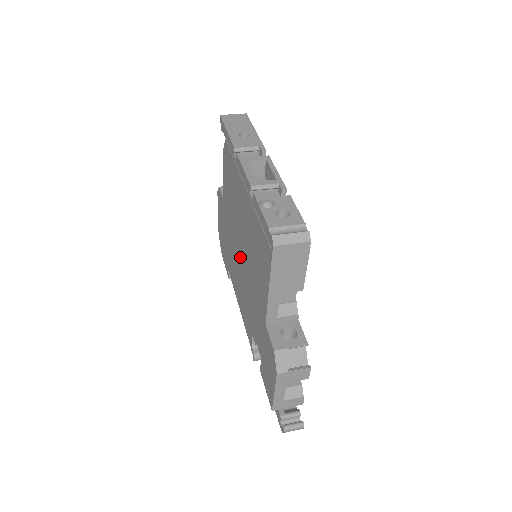
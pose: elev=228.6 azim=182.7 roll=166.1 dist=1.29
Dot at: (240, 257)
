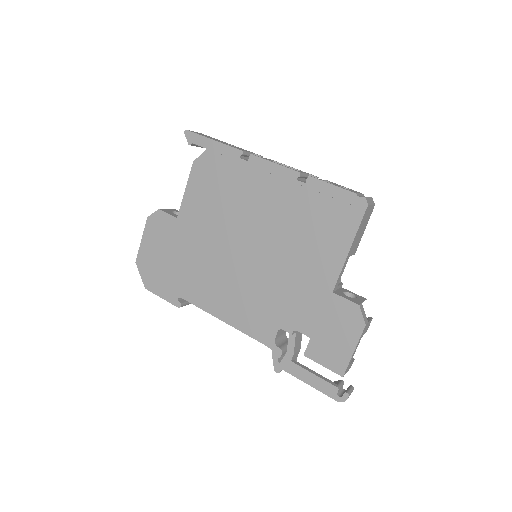
Dot at: (244, 258)
